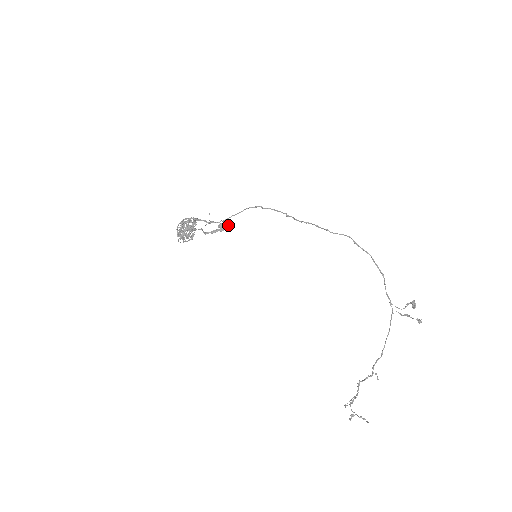
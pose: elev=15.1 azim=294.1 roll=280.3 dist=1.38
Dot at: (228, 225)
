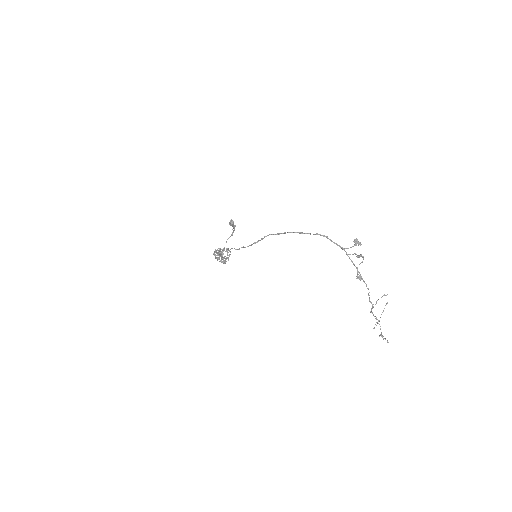
Dot at: (233, 221)
